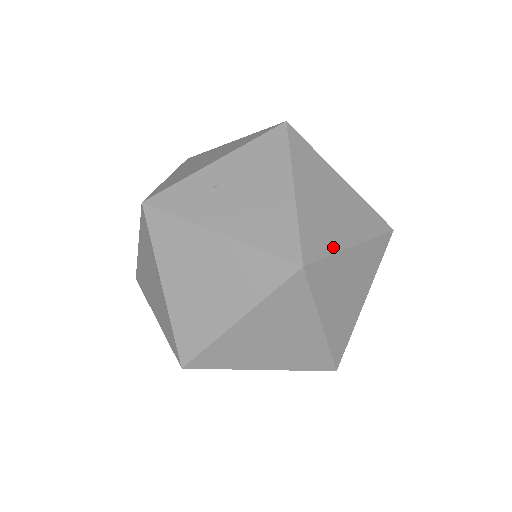
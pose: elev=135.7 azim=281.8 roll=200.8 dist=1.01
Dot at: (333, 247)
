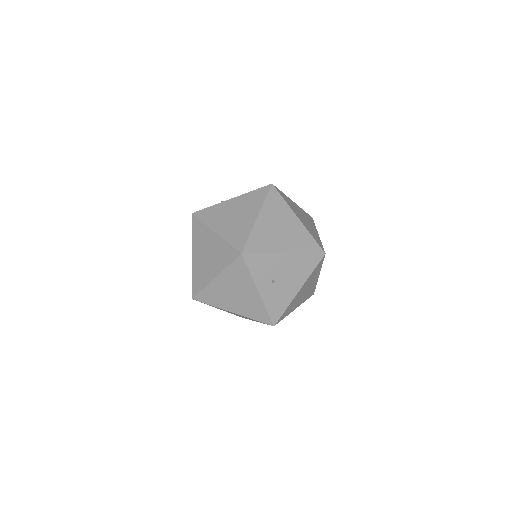
Dot at: occluded
